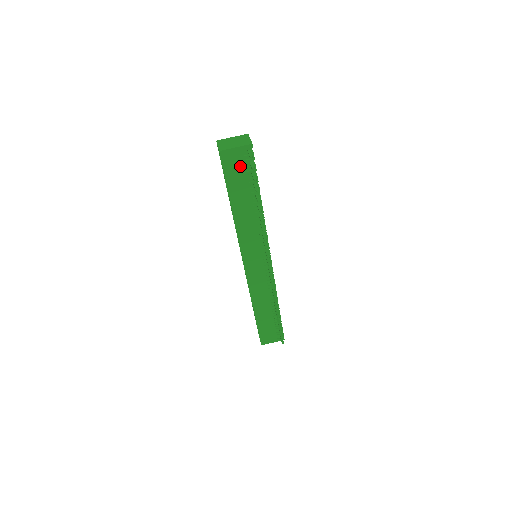
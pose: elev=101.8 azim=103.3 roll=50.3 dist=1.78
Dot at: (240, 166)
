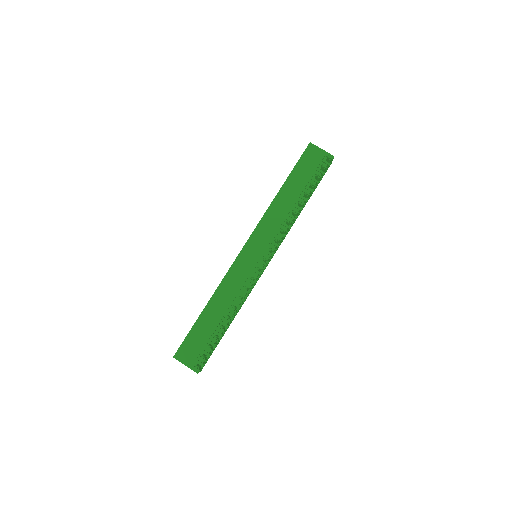
Dot at: (313, 164)
